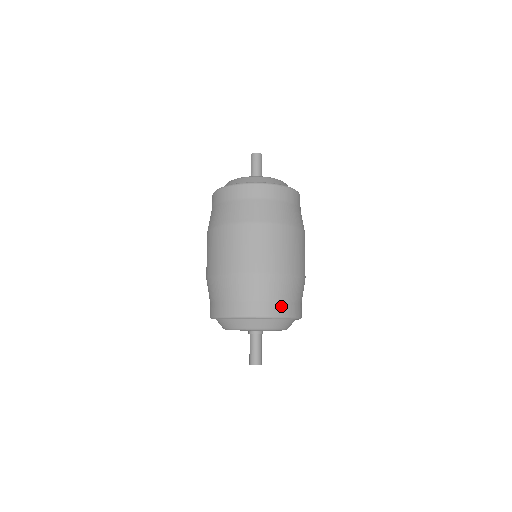
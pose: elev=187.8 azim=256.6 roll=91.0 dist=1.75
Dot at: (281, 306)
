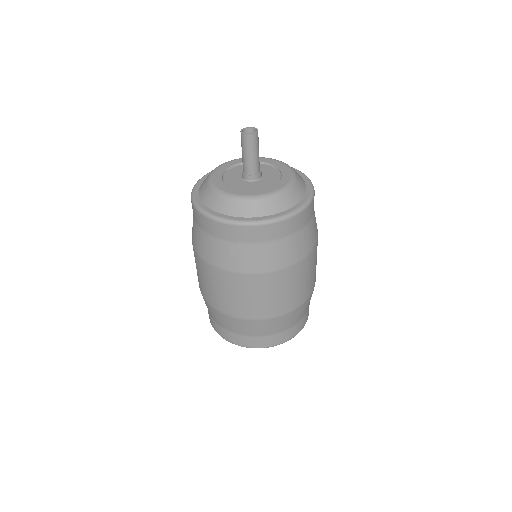
Dot at: (283, 335)
